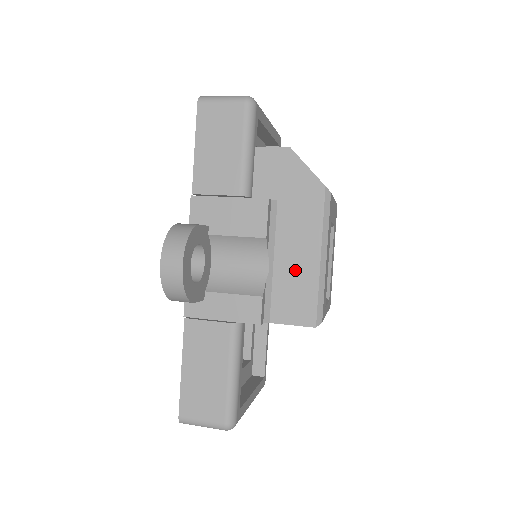
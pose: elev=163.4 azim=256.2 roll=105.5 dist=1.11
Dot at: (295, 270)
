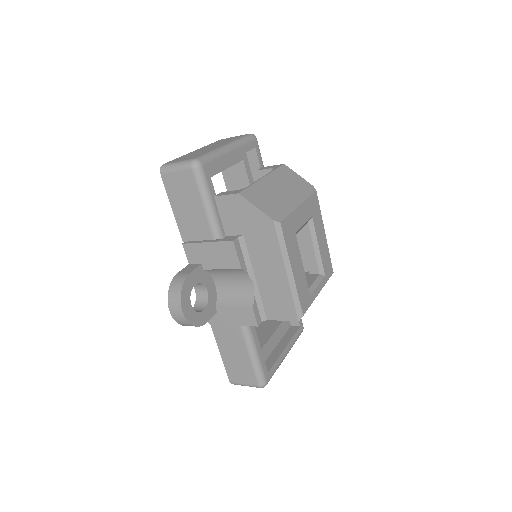
Dot at: (272, 284)
